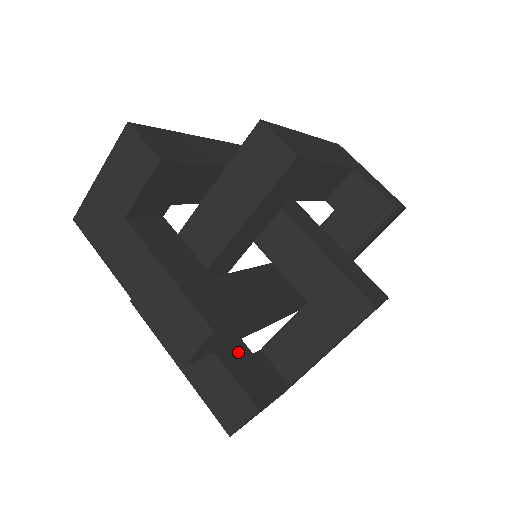
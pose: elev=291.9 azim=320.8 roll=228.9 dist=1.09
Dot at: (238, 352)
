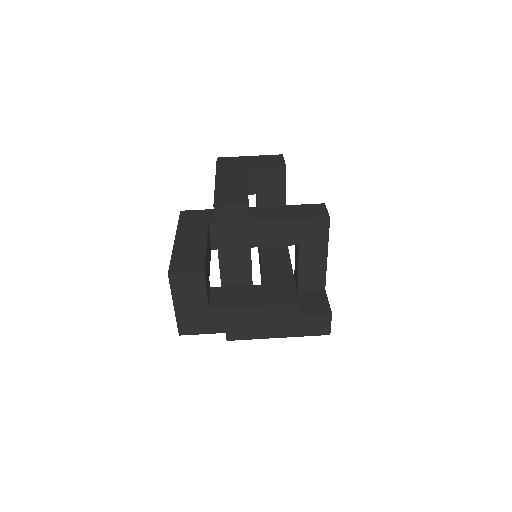
Dot at: (208, 265)
